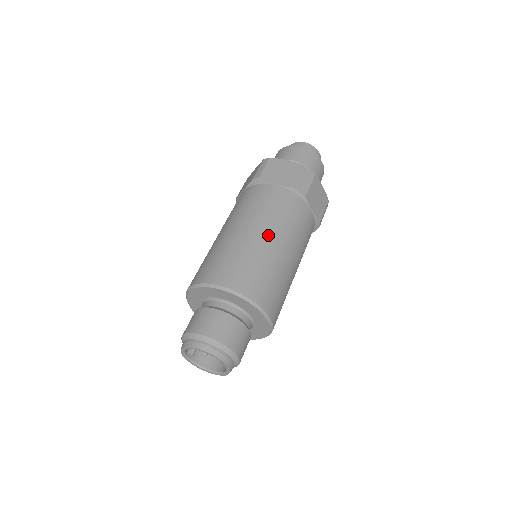
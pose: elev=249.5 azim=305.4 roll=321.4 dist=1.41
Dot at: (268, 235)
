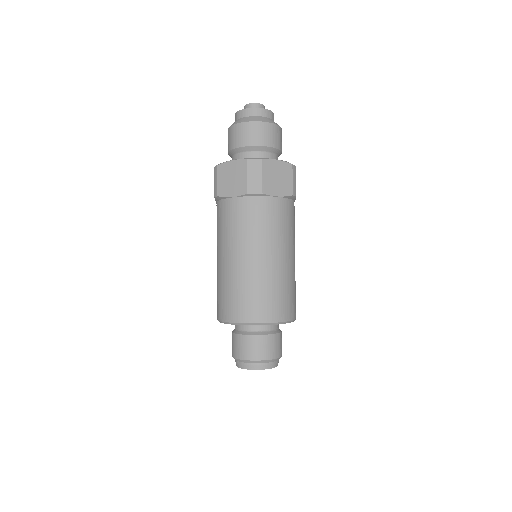
Dot at: (247, 257)
